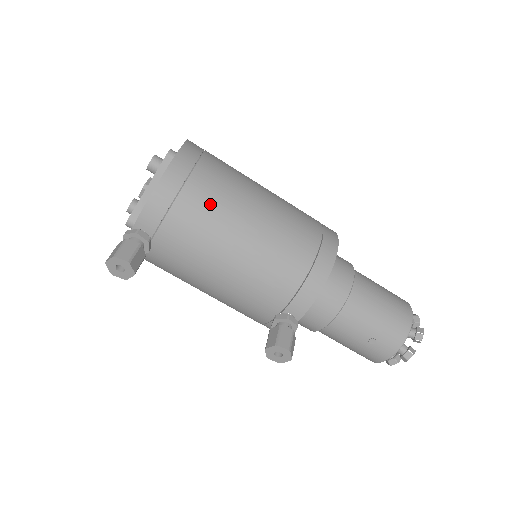
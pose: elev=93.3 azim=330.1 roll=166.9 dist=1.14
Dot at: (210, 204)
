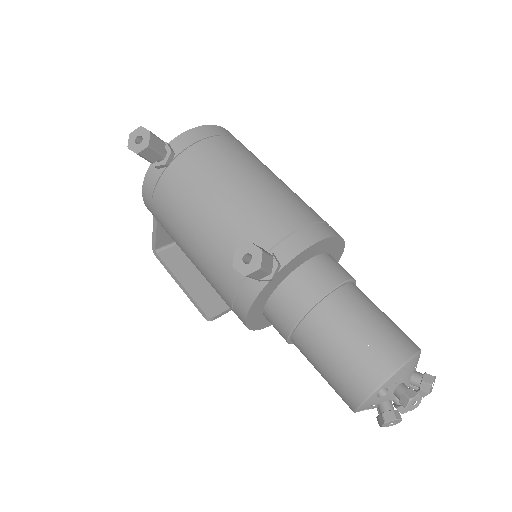
Dot at: (237, 151)
